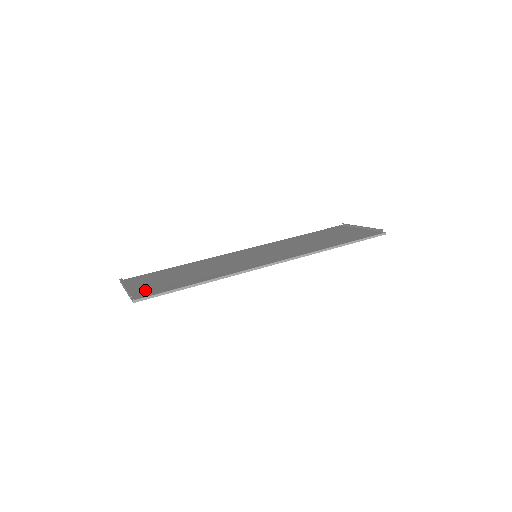
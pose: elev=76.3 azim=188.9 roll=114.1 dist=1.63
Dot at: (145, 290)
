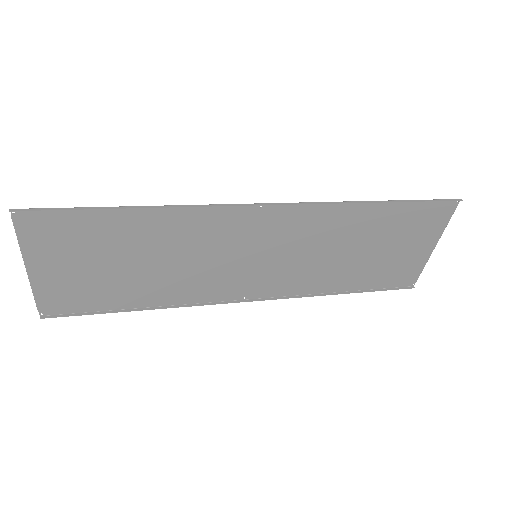
Dot at: (49, 239)
